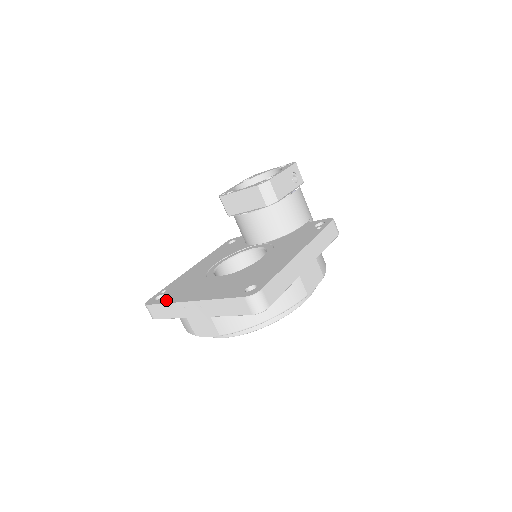
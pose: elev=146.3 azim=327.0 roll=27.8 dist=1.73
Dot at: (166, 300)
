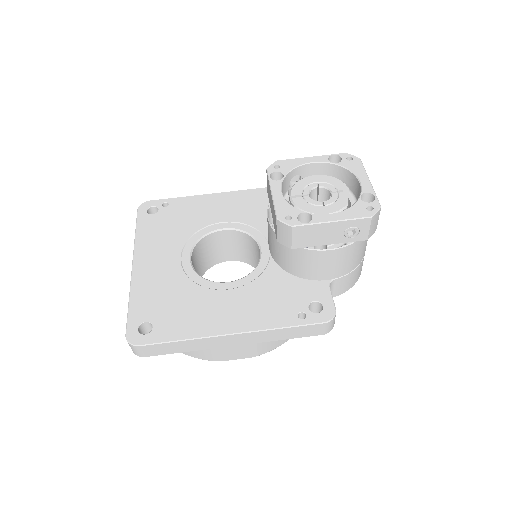
Dot at: (142, 227)
